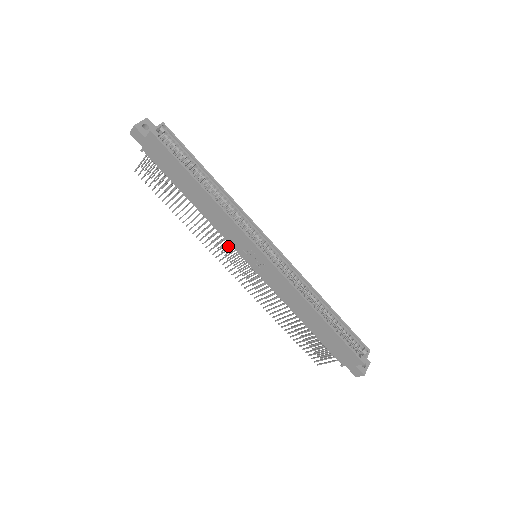
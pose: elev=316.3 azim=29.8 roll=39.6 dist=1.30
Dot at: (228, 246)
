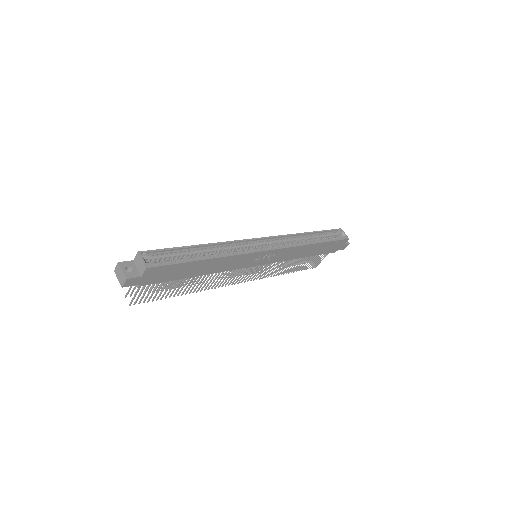
Dot at: occluded
